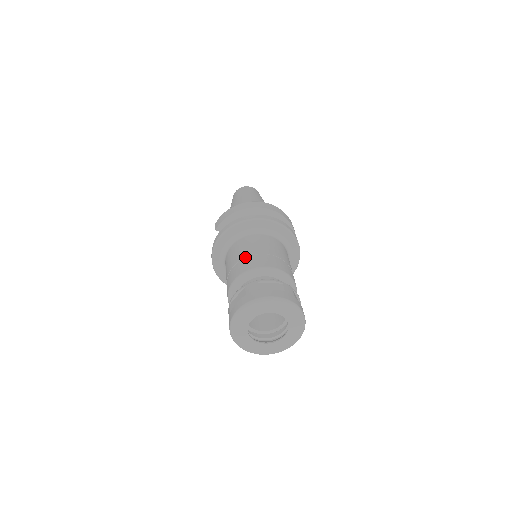
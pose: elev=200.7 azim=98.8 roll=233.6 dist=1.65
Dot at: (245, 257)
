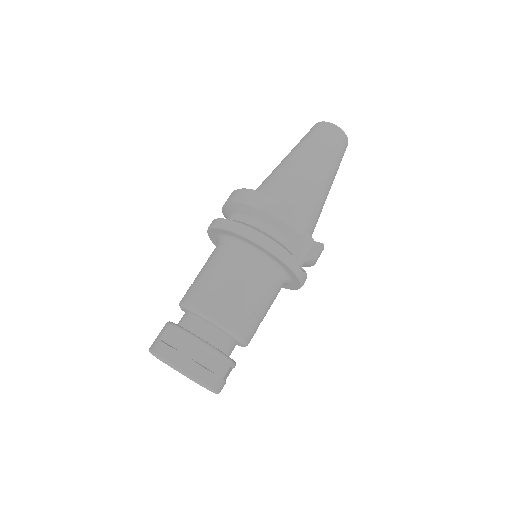
Dot at: (195, 279)
